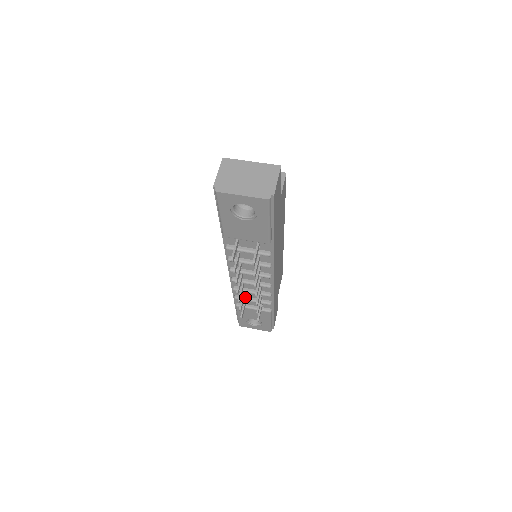
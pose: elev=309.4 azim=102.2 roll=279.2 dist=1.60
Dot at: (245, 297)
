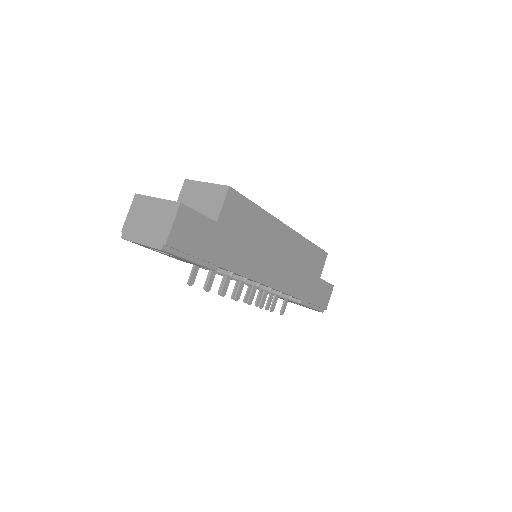
Dot at: occluded
